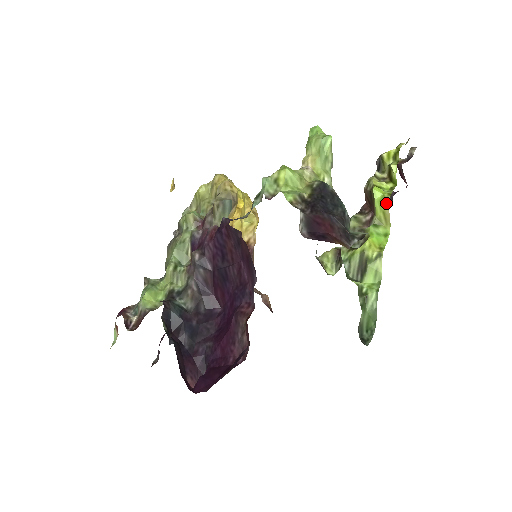
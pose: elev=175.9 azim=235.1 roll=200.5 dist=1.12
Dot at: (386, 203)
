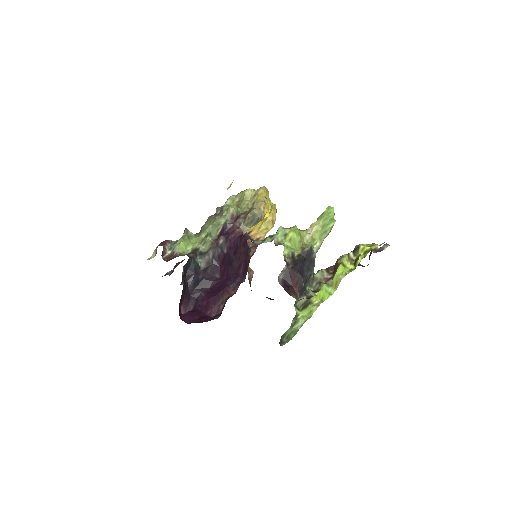
Dot at: (341, 278)
